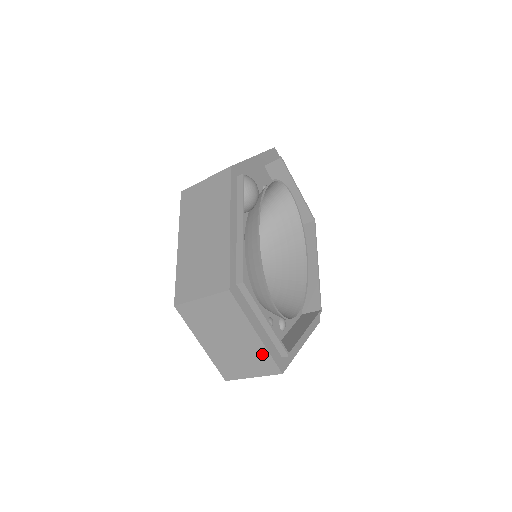
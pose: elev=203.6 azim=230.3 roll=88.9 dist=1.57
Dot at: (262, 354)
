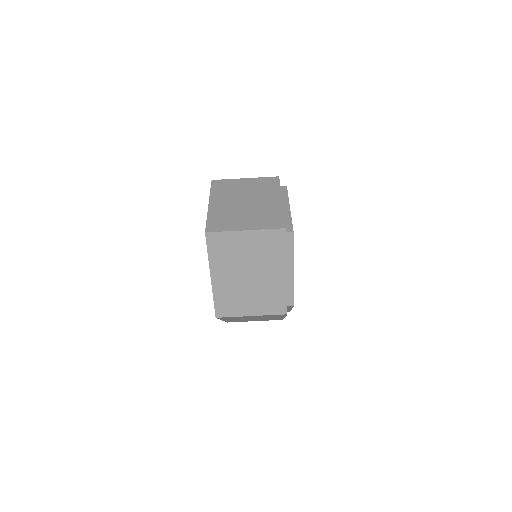
Dot at: (275, 213)
